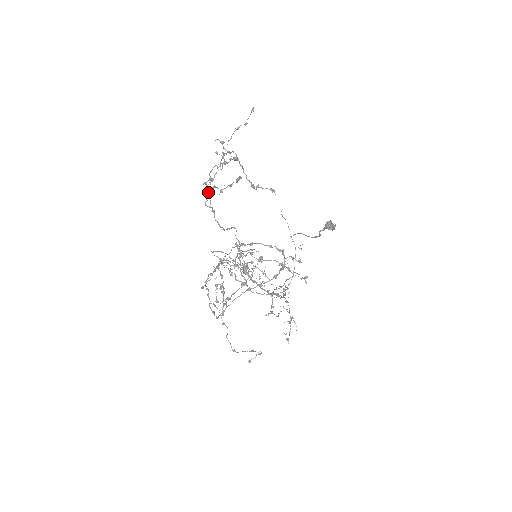
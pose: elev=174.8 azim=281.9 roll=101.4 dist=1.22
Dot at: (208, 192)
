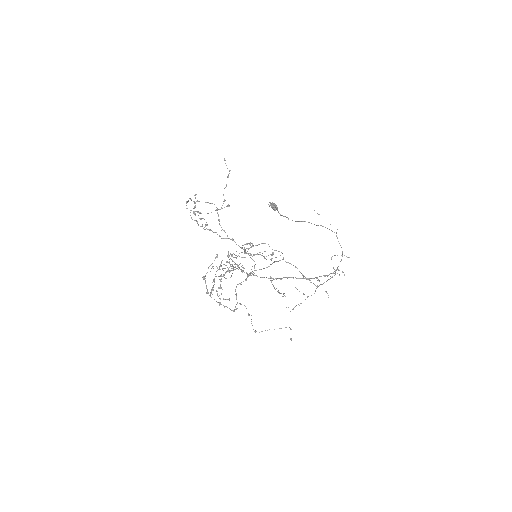
Dot at: (210, 230)
